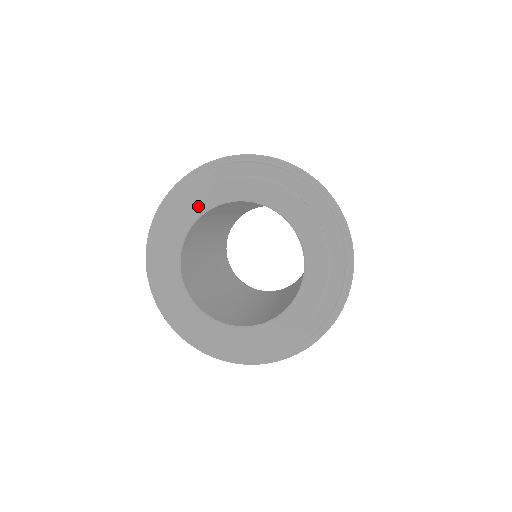
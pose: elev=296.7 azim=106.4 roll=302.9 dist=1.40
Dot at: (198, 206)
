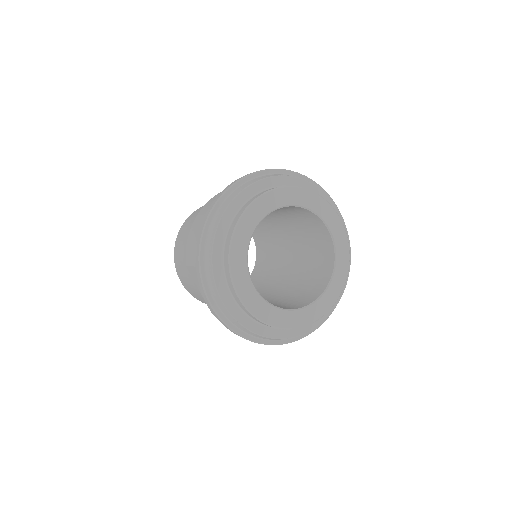
Dot at: (242, 247)
